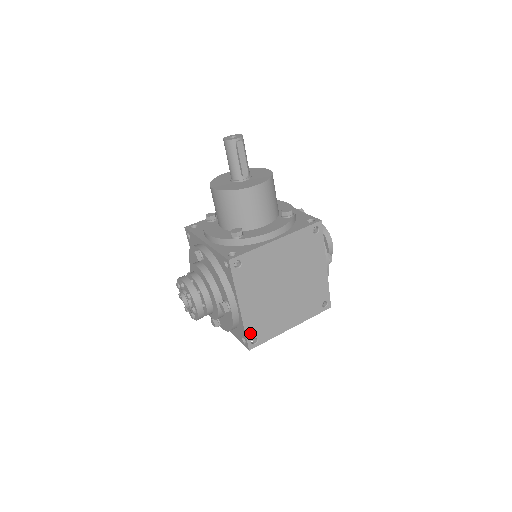
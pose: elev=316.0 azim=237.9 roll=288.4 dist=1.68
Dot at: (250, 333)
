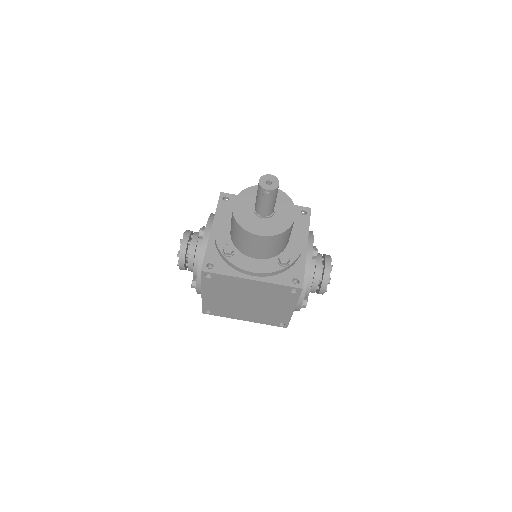
Dot at: (206, 307)
